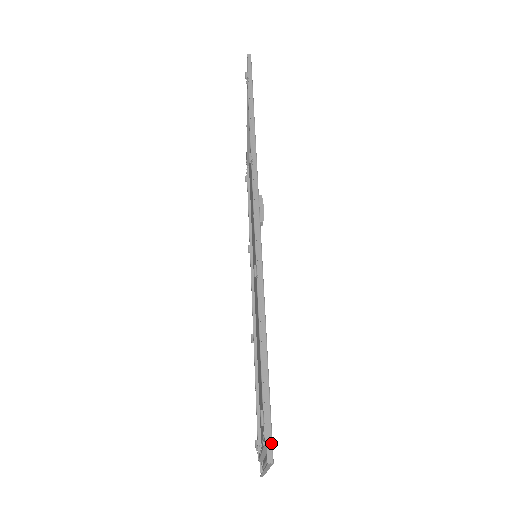
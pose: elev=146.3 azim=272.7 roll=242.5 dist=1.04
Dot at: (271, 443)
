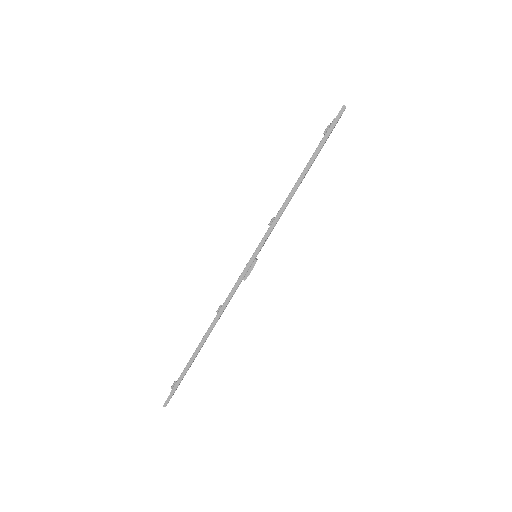
Dot at: (169, 399)
